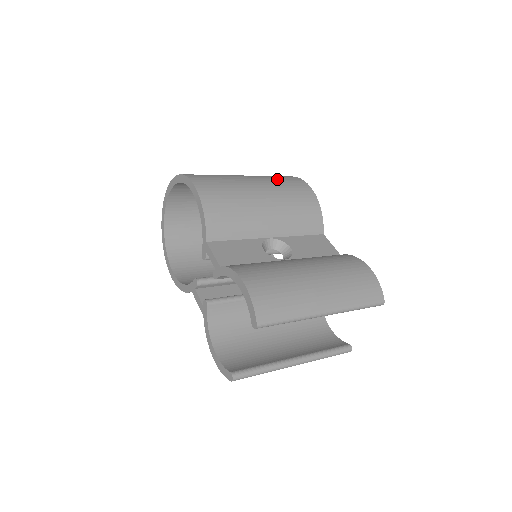
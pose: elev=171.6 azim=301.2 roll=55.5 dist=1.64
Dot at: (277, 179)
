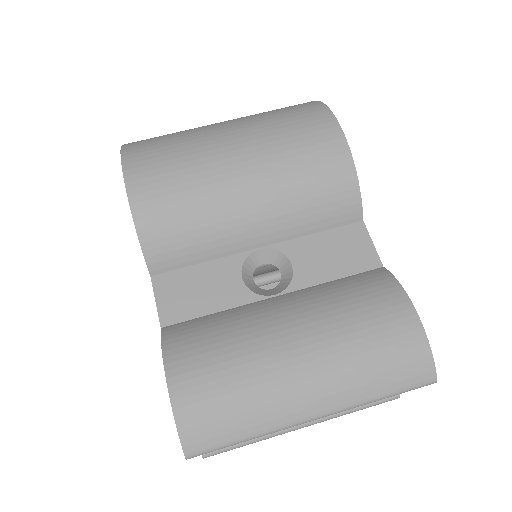
Dot at: (283, 127)
